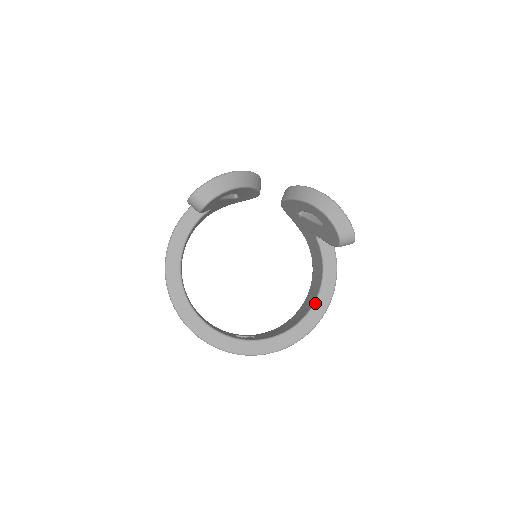
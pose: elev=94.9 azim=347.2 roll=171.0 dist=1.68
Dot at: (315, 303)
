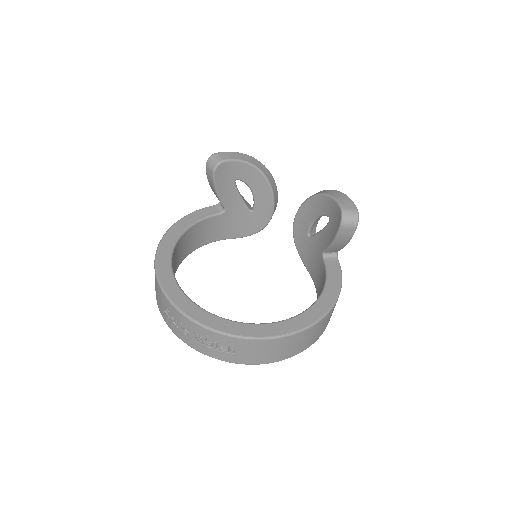
Dot at: (310, 307)
